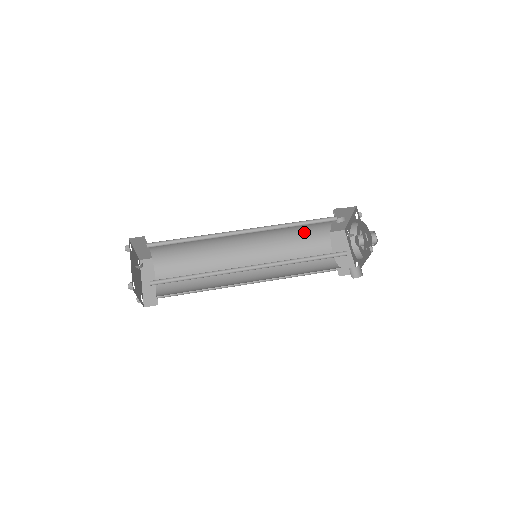
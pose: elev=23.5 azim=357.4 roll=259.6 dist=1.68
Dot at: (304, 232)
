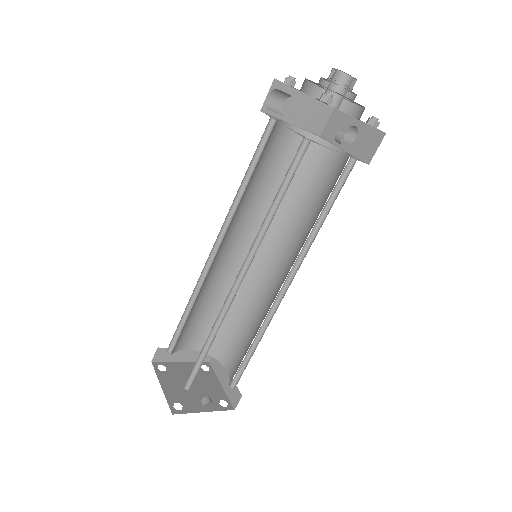
Dot at: occluded
